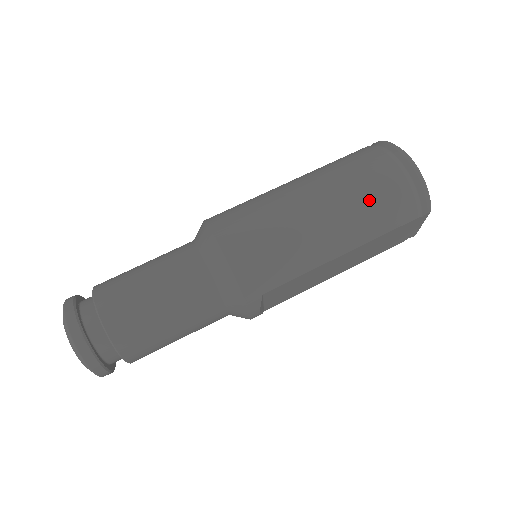
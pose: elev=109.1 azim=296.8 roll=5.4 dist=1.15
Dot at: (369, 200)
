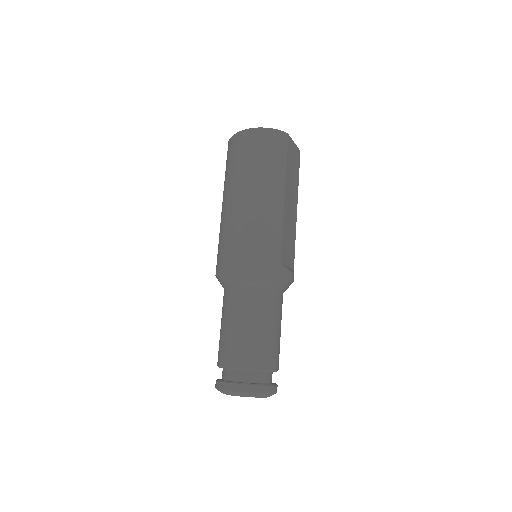
Dot at: (260, 167)
